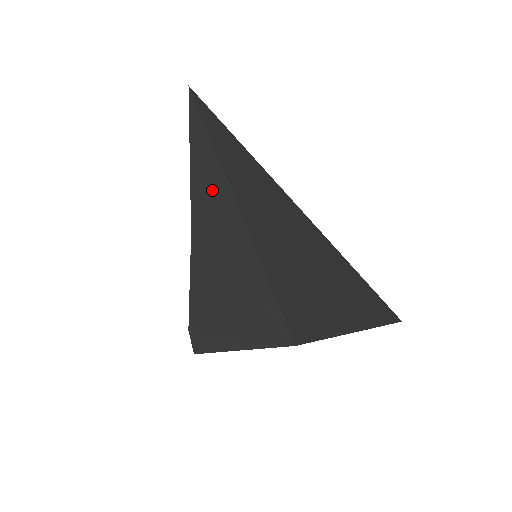
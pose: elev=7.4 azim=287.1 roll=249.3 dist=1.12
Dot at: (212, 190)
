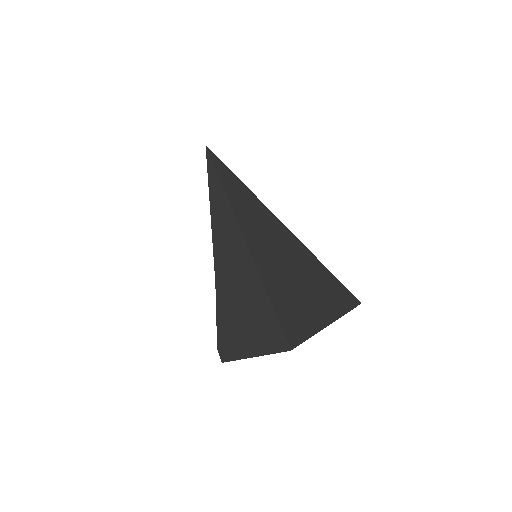
Dot at: (231, 246)
